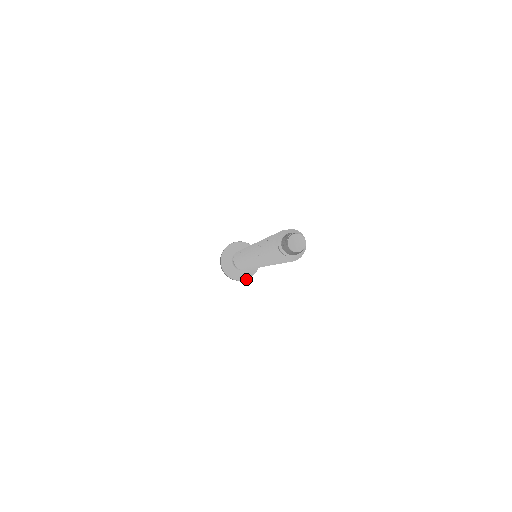
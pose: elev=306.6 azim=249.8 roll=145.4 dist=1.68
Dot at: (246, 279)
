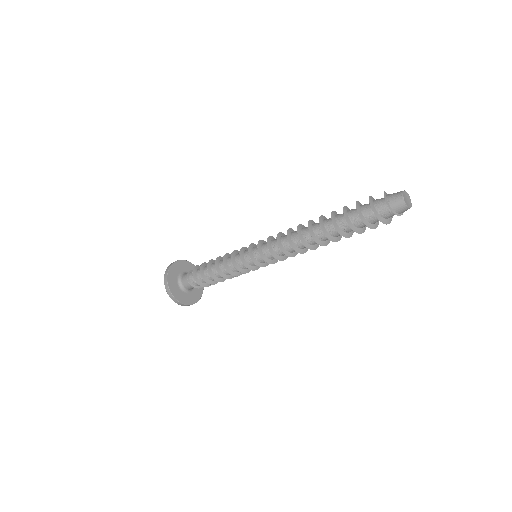
Dot at: (193, 303)
